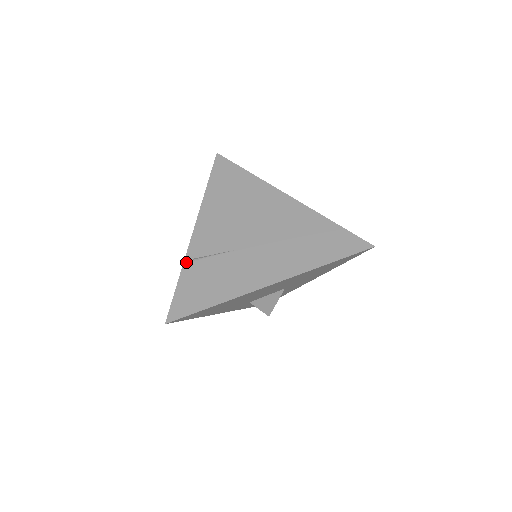
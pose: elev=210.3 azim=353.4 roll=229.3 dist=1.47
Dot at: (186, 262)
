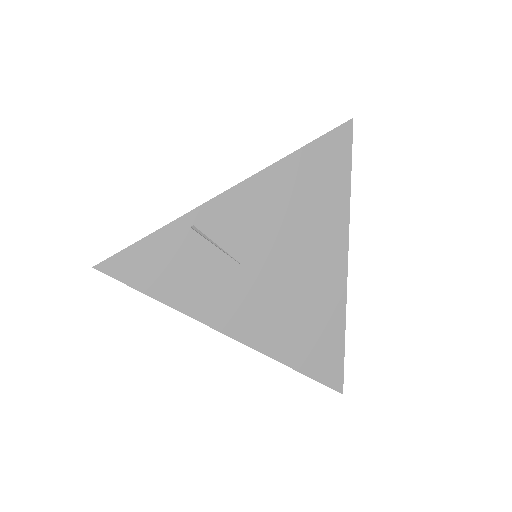
Dot at: (182, 220)
